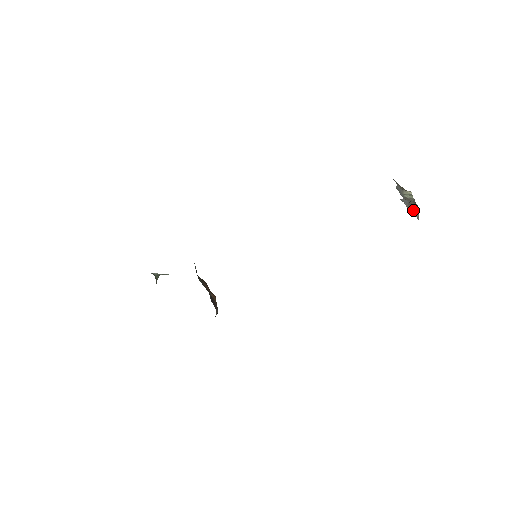
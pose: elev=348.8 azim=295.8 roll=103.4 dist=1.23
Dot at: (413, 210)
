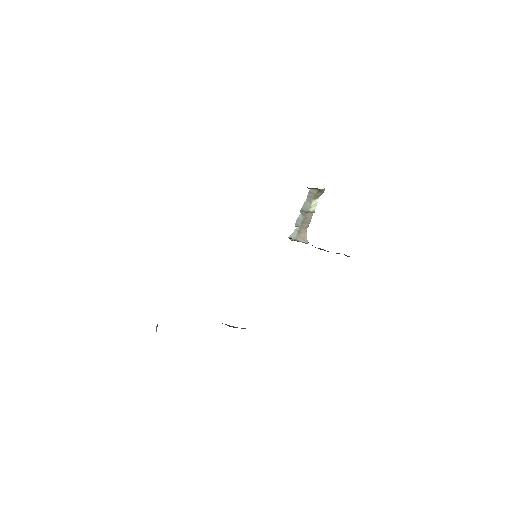
Dot at: (302, 237)
